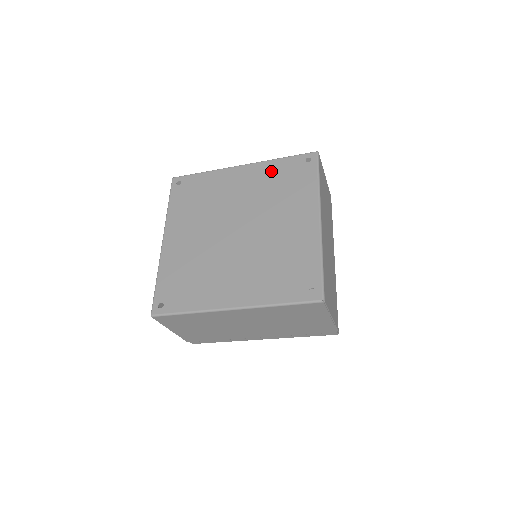
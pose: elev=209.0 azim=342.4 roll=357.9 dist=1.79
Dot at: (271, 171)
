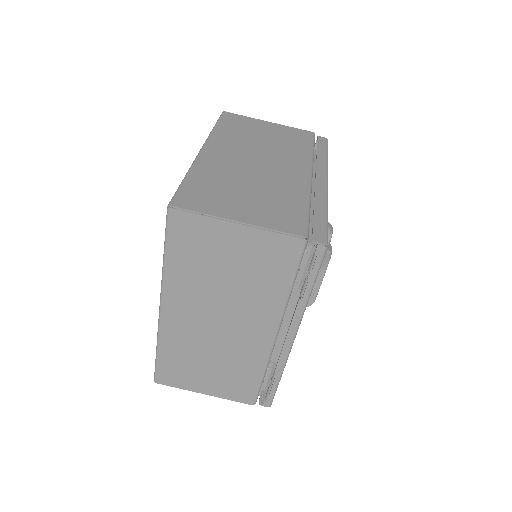
Dot at: occluded
